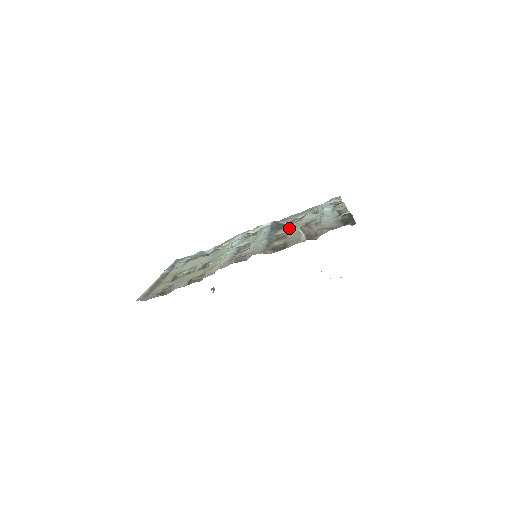
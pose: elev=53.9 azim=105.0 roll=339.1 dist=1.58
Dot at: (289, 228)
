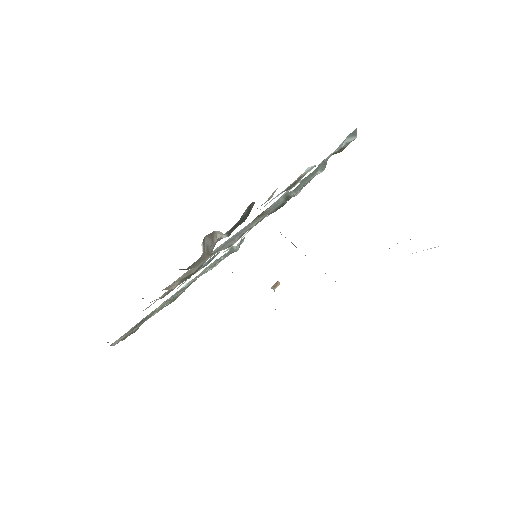
Dot at: occluded
